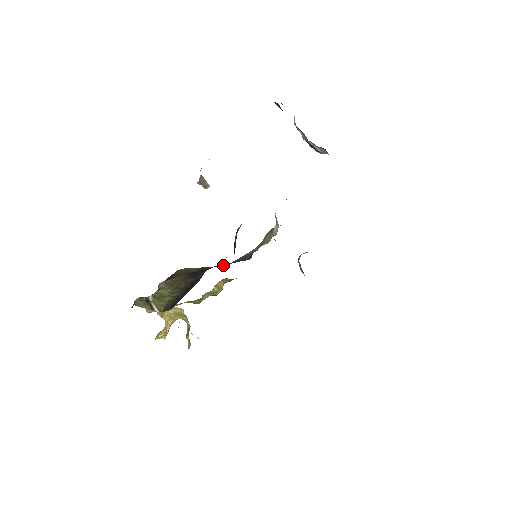
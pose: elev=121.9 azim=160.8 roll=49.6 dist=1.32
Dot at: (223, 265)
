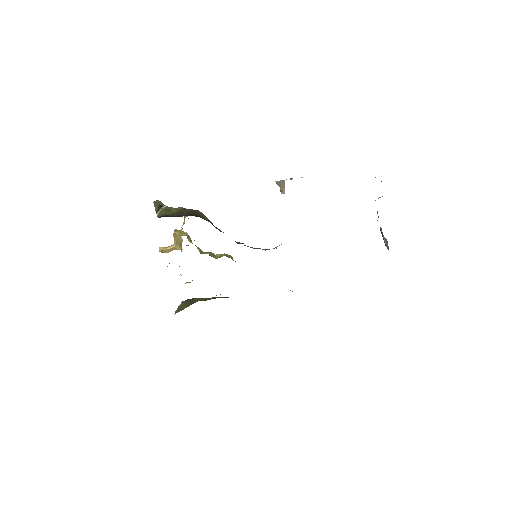
Dot at: (219, 230)
